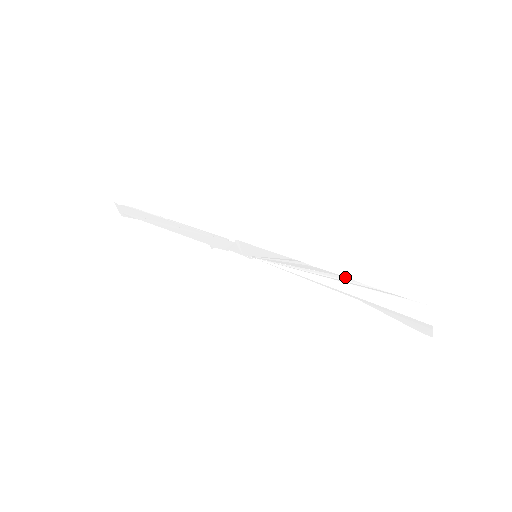
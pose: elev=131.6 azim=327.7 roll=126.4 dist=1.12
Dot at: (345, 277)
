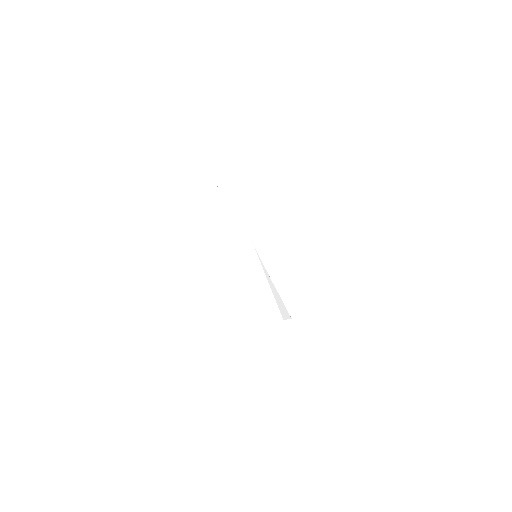
Dot at: occluded
